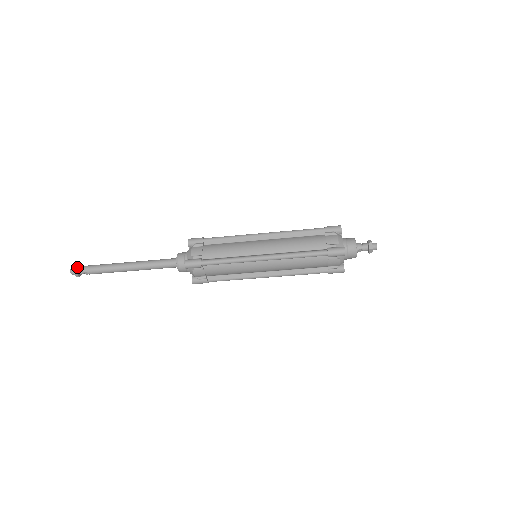
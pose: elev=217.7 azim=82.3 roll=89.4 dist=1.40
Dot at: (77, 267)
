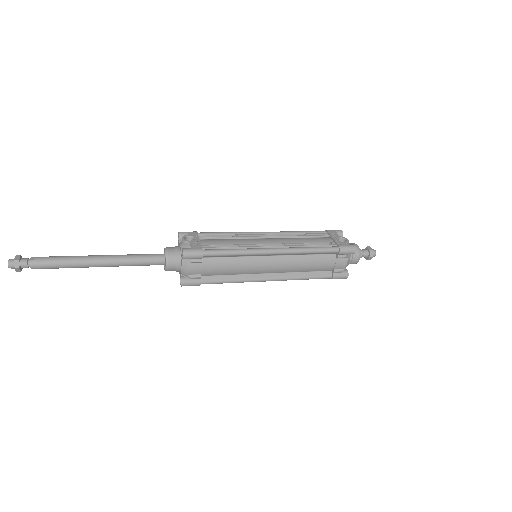
Dot at: (19, 266)
